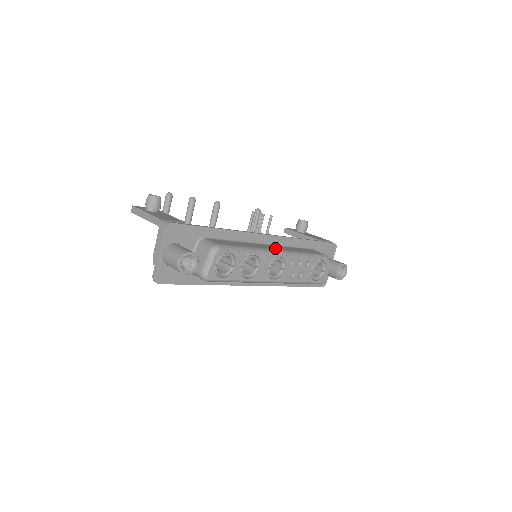
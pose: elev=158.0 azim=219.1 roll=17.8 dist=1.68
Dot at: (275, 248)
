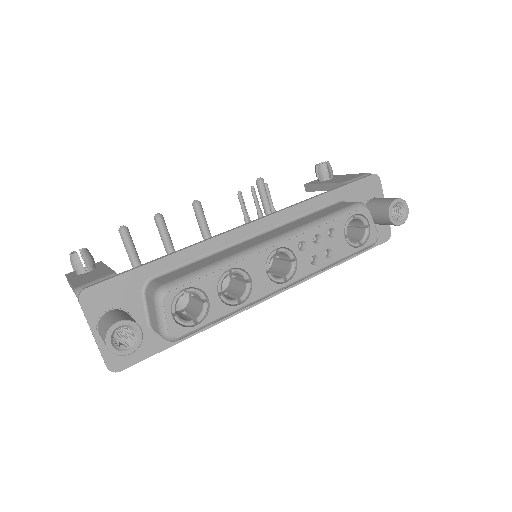
Dot at: (267, 237)
